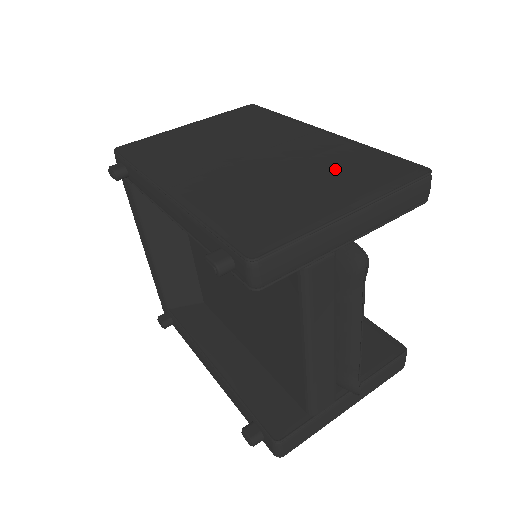
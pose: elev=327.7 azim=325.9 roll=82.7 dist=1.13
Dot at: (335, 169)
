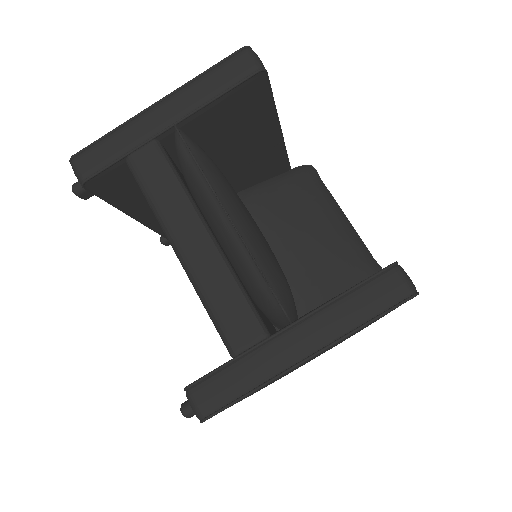
Dot at: occluded
